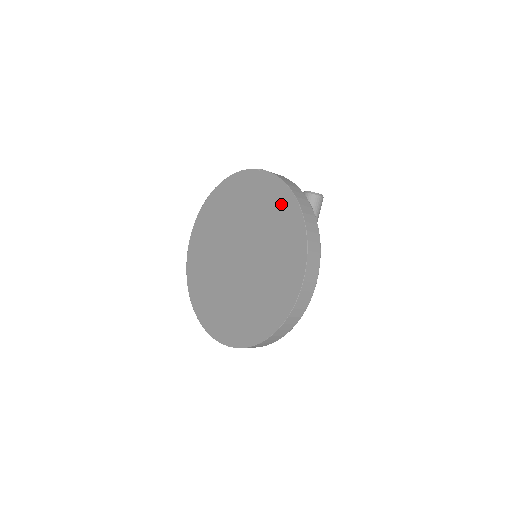
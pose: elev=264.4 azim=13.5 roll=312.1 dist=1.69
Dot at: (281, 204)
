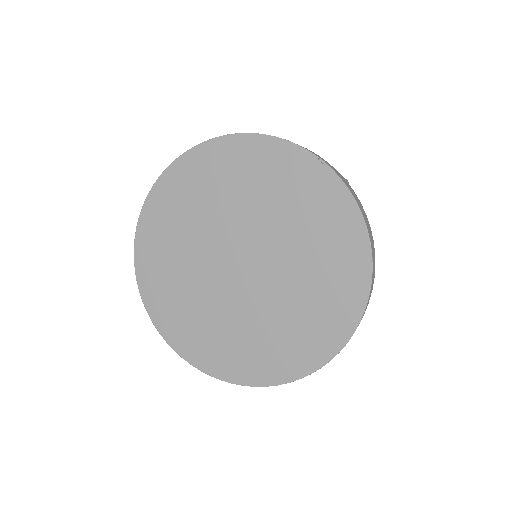
Dot at: (342, 237)
